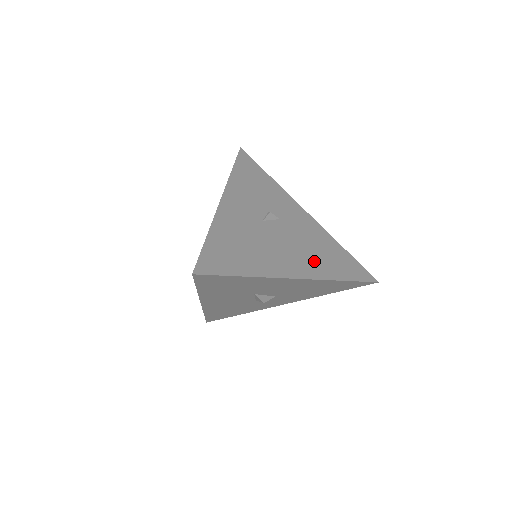
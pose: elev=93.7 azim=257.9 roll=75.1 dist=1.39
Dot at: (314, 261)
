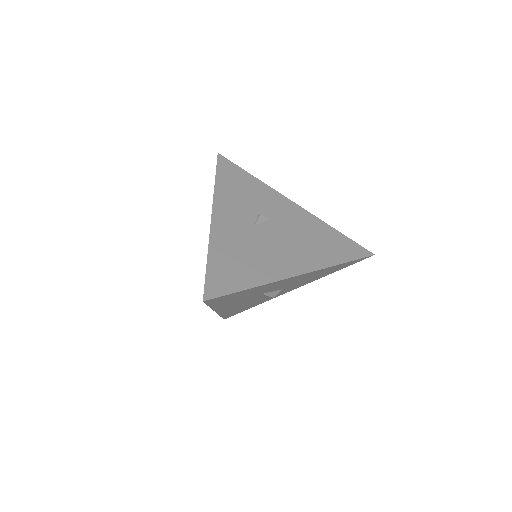
Dot at: (310, 252)
